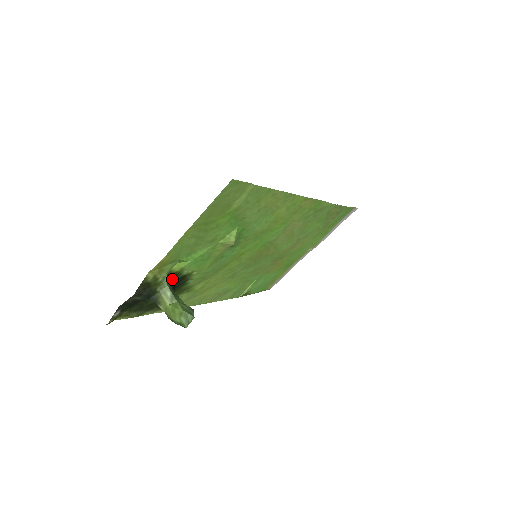
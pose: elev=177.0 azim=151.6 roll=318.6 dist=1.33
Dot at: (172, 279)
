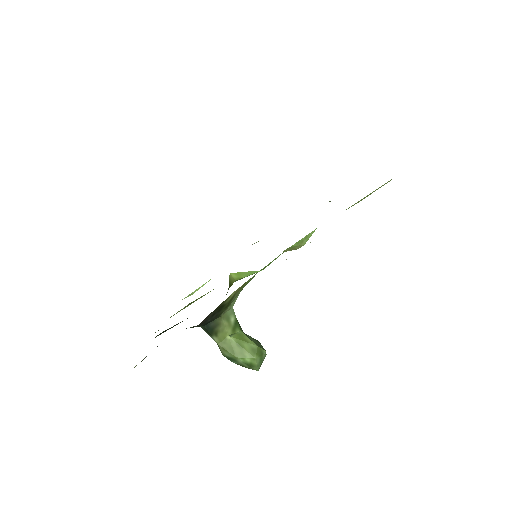
Dot at: occluded
